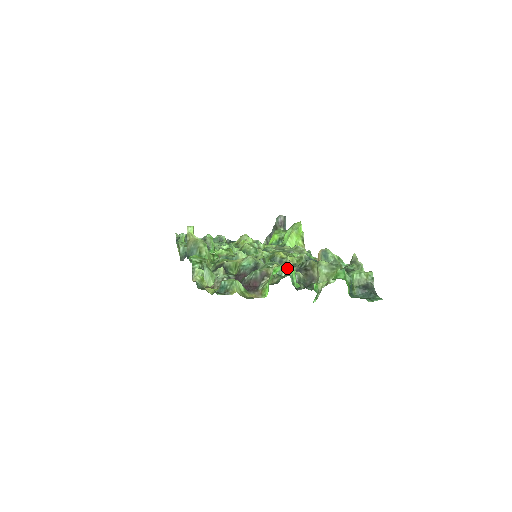
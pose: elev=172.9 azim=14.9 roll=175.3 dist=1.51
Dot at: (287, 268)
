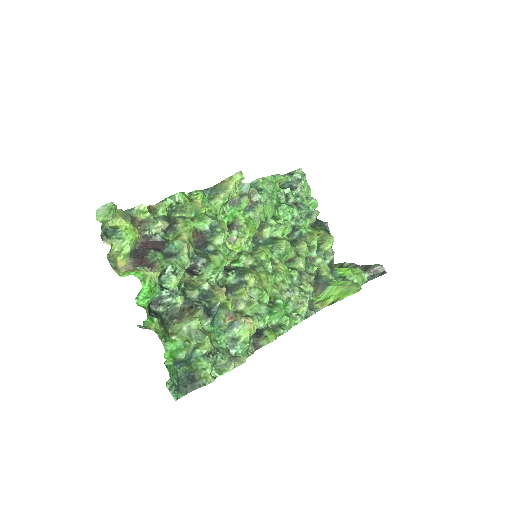
Dot at: (207, 289)
